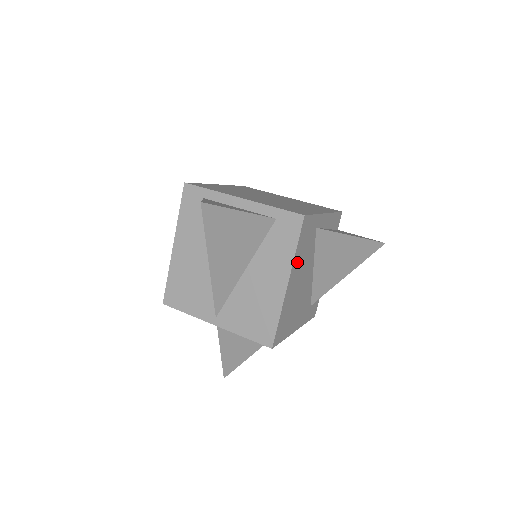
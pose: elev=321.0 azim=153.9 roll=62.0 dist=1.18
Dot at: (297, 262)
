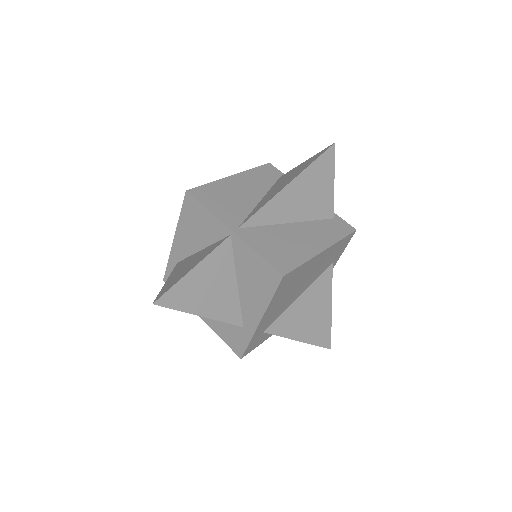
Dot at: (329, 252)
